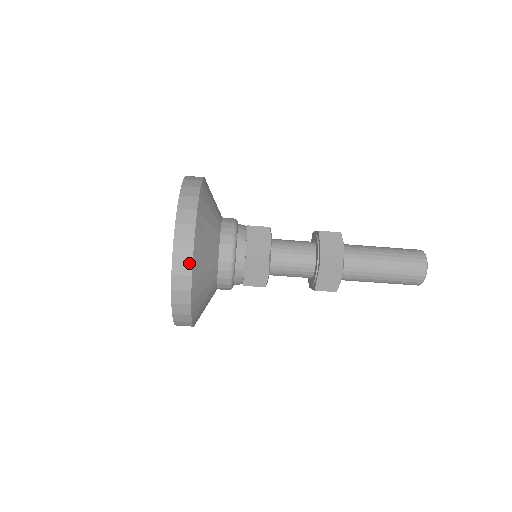
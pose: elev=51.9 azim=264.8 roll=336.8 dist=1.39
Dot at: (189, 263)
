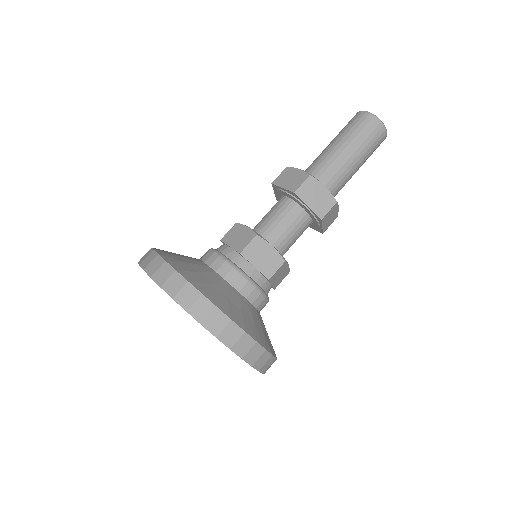
Dot at: (150, 251)
